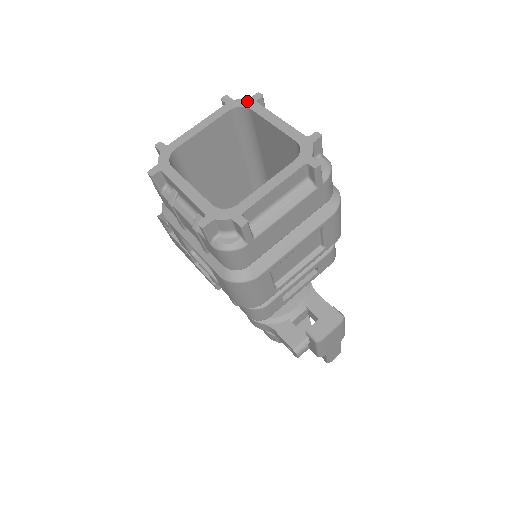
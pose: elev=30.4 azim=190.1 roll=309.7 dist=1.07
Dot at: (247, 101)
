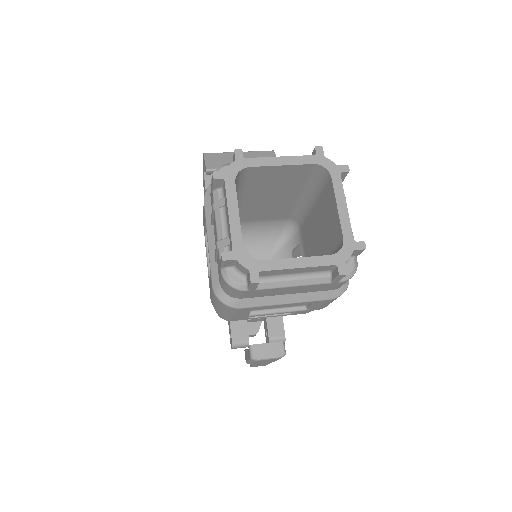
Dot at: (334, 167)
